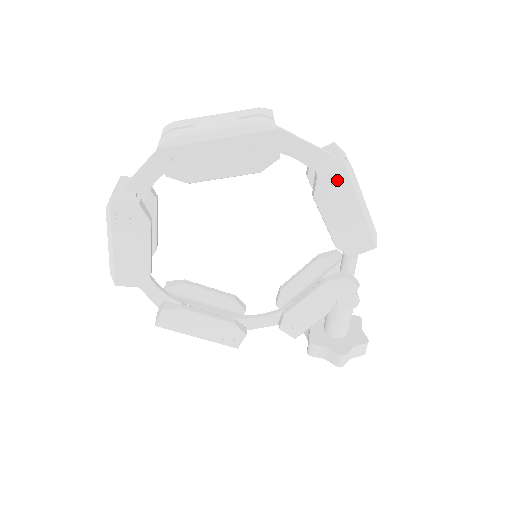
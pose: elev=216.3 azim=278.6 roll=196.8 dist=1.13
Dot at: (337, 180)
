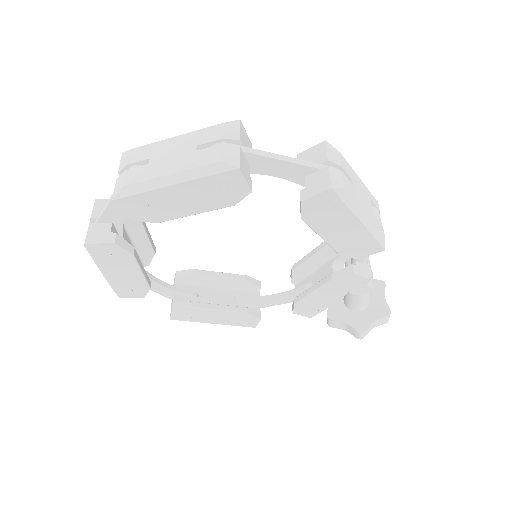
Dot at: (325, 202)
